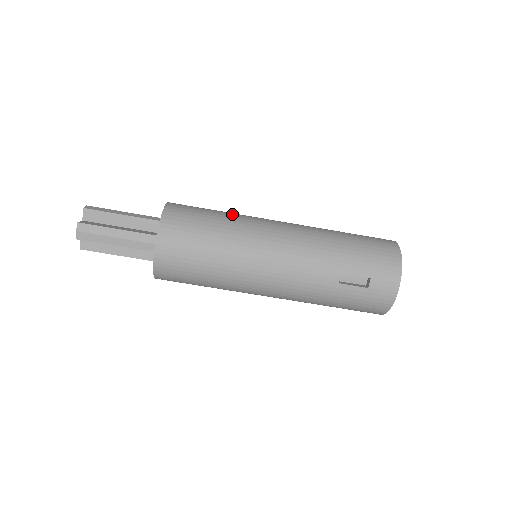
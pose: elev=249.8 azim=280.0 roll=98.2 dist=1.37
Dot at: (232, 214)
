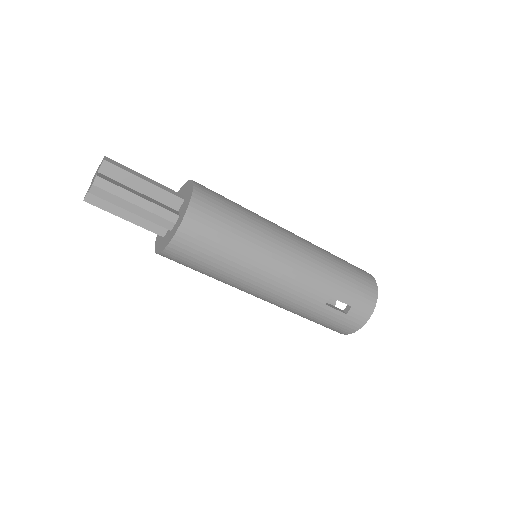
Dot at: (252, 213)
